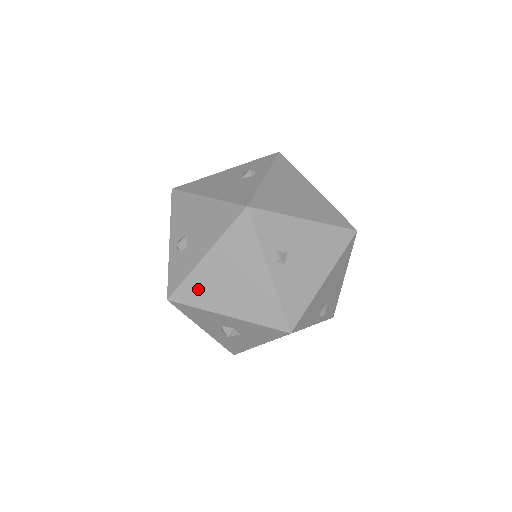
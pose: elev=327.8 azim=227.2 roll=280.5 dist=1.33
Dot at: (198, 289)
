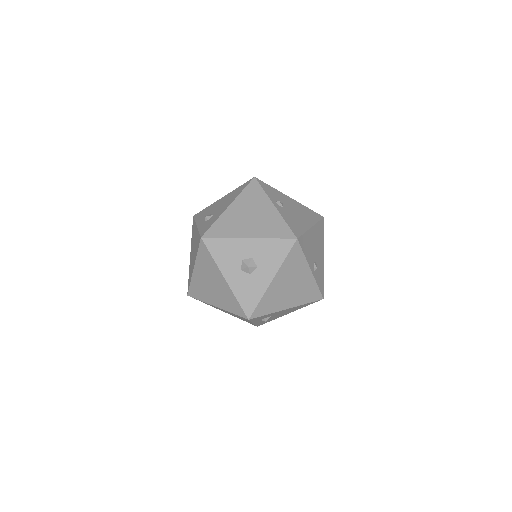
Dot at: (225, 226)
